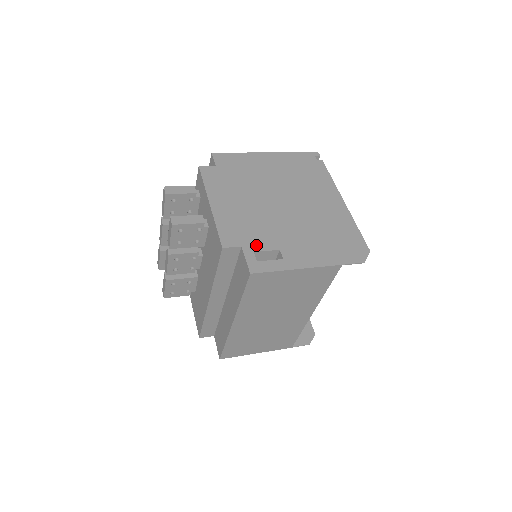
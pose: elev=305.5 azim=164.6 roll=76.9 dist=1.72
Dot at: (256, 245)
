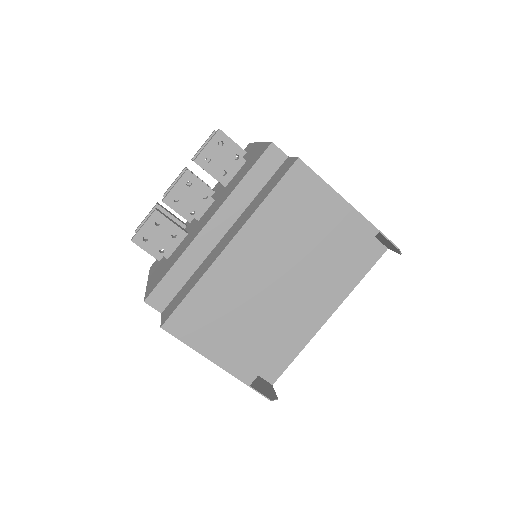
Dot at: occluded
